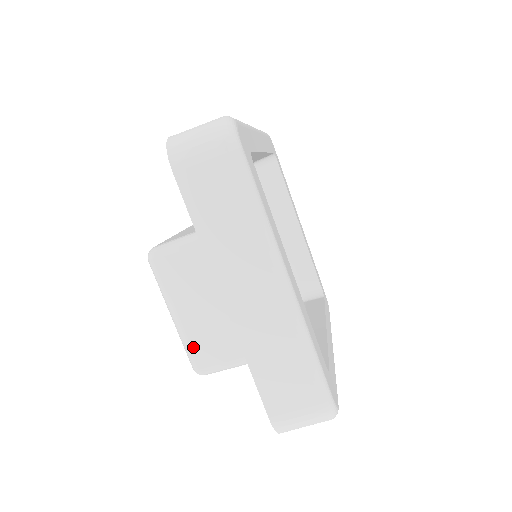
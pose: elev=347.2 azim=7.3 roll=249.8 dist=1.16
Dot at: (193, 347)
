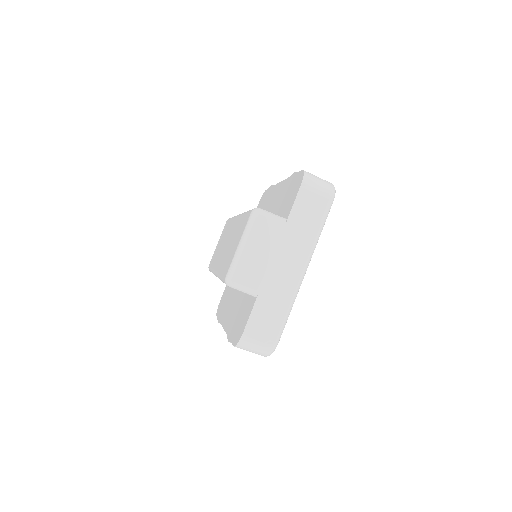
Dot at: (239, 268)
